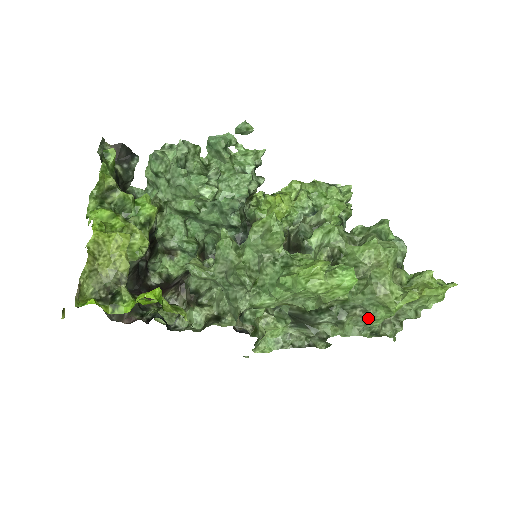
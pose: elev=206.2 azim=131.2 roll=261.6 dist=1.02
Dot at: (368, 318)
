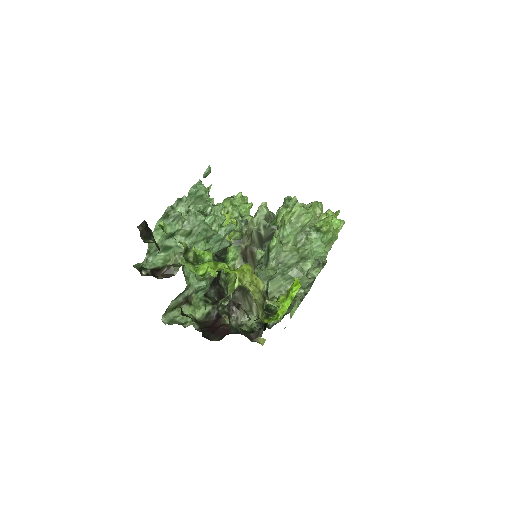
Dot at: occluded
